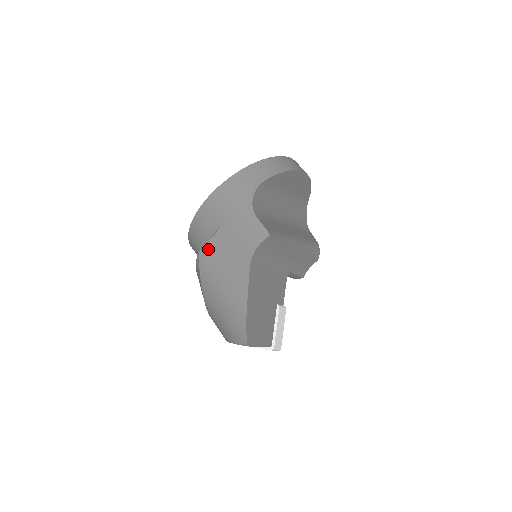
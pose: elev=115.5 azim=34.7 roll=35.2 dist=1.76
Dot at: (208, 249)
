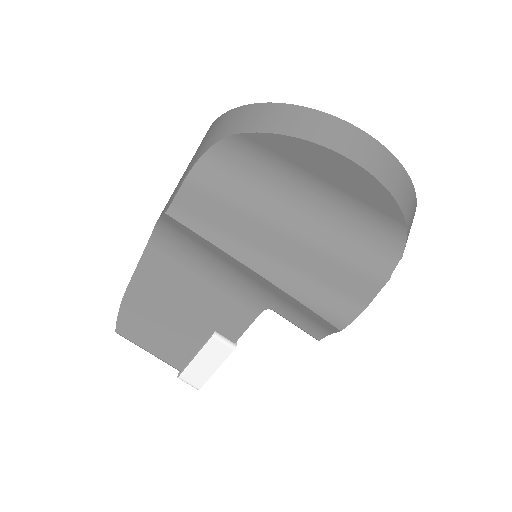
Dot at: occluded
